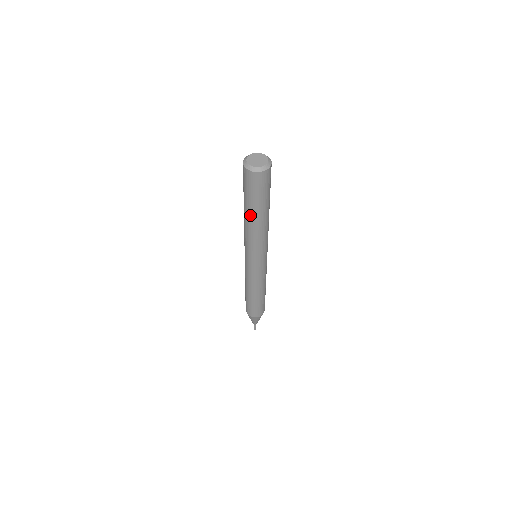
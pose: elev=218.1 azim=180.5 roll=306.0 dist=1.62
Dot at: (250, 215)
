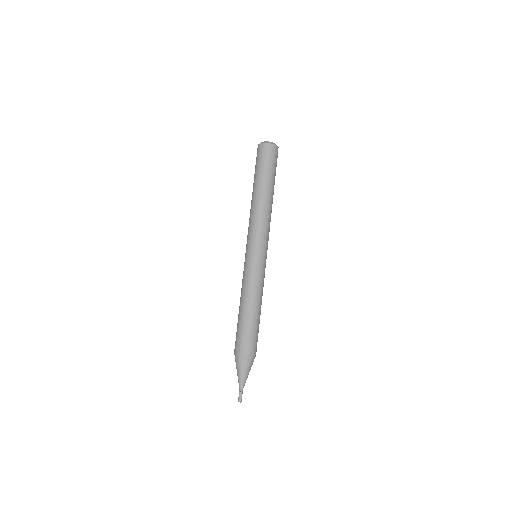
Dot at: (259, 189)
